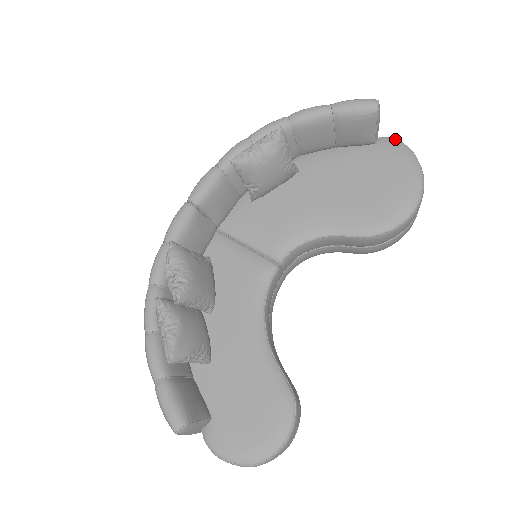
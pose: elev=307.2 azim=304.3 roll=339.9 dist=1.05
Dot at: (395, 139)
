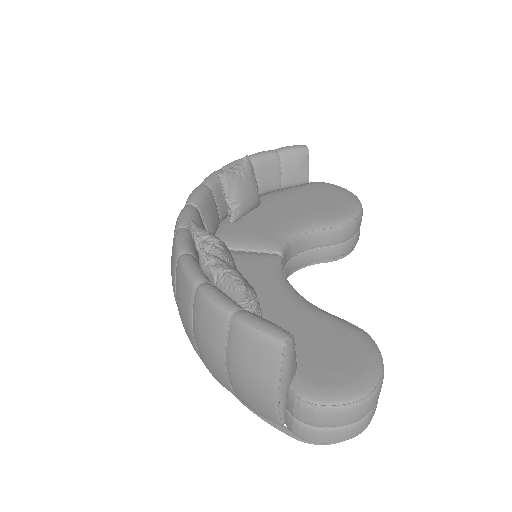
Dot at: (319, 182)
